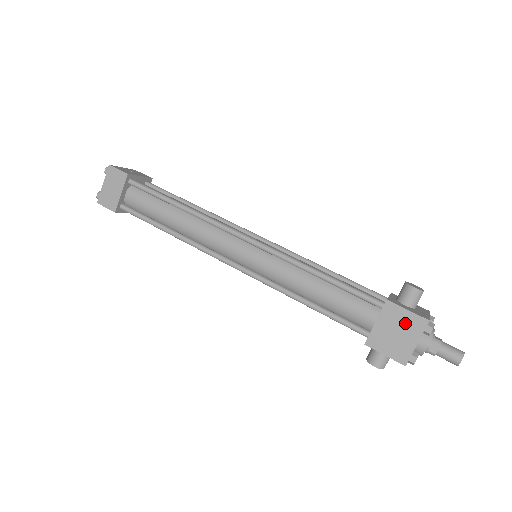
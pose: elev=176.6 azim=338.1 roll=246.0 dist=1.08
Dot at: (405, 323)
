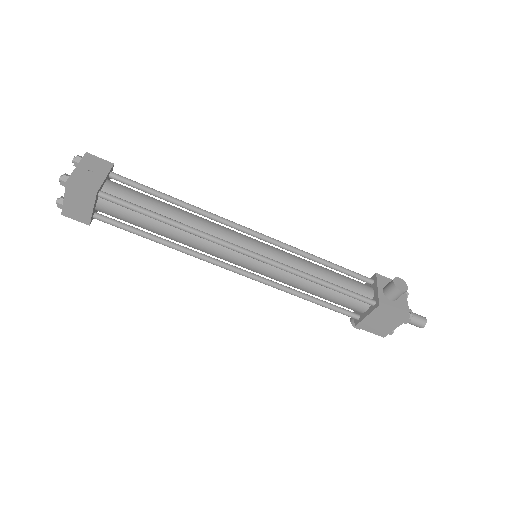
Dot at: (390, 318)
